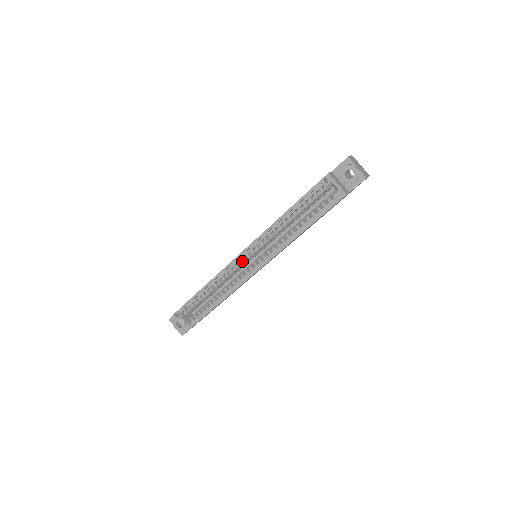
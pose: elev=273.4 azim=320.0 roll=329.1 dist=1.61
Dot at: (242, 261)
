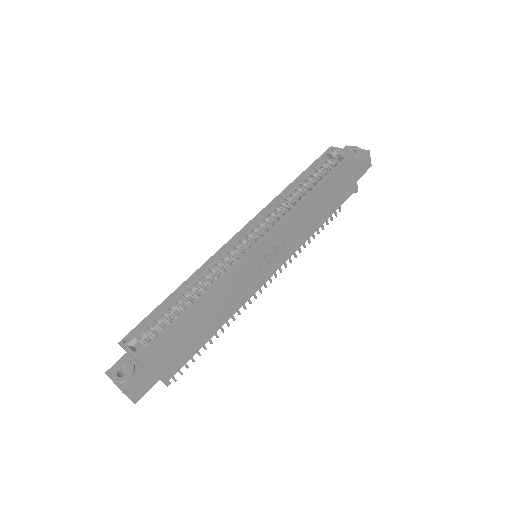
Dot at: (239, 244)
